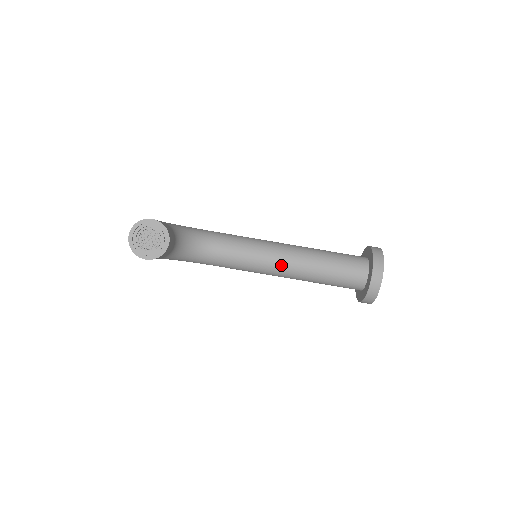
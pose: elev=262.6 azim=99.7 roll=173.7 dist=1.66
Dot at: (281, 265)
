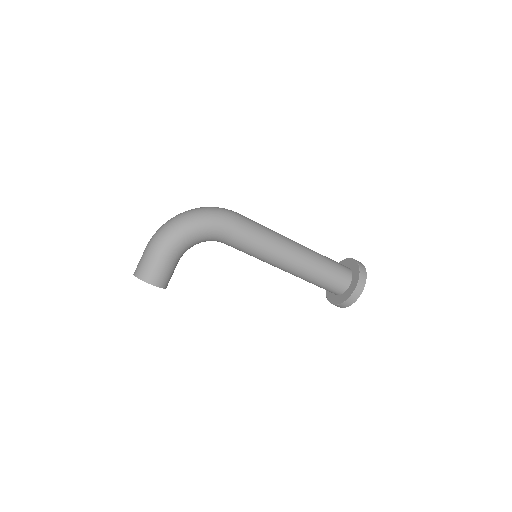
Dot at: occluded
